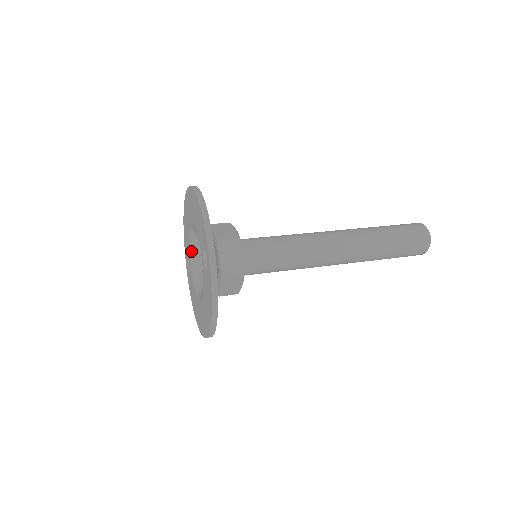
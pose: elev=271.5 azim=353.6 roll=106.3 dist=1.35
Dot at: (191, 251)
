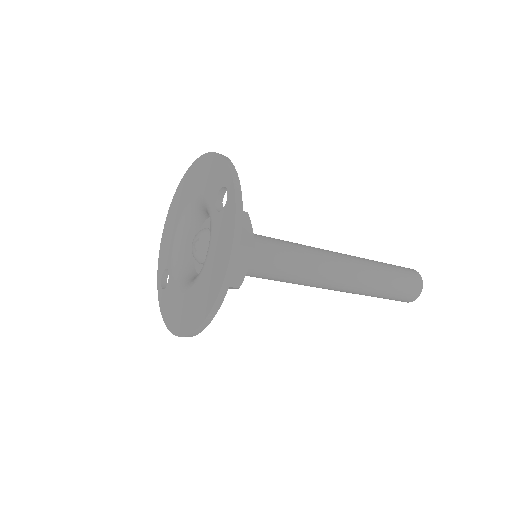
Dot at: (176, 252)
